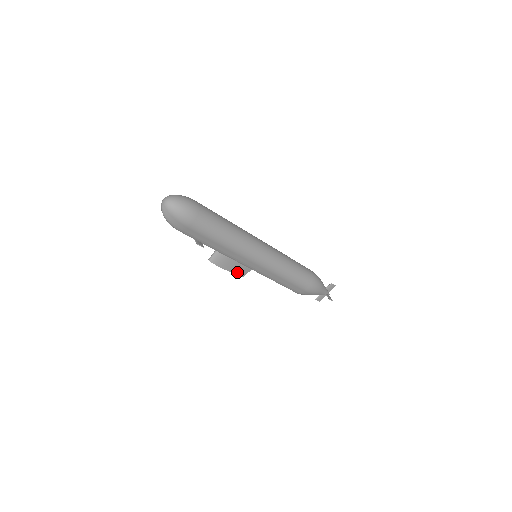
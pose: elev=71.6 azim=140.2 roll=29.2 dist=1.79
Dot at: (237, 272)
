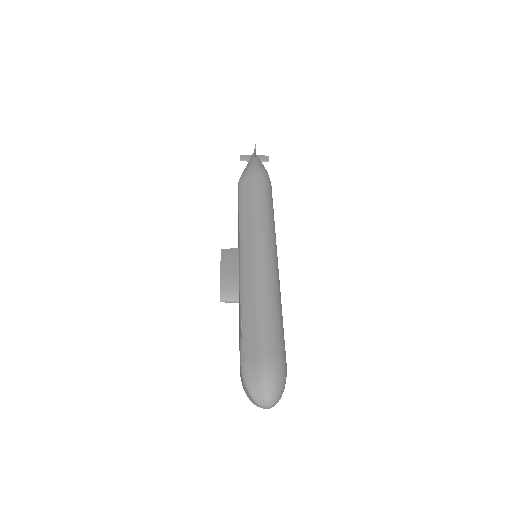
Dot at: occluded
